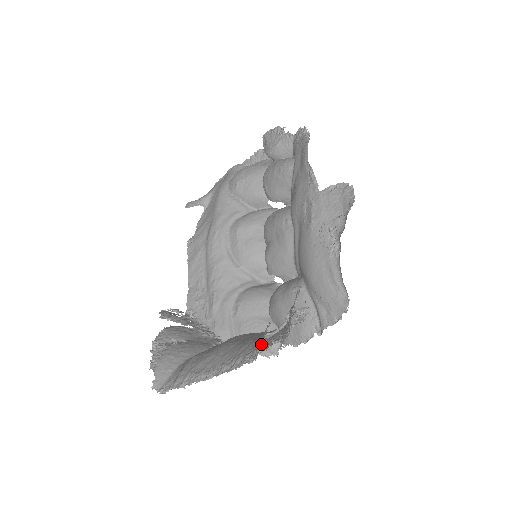
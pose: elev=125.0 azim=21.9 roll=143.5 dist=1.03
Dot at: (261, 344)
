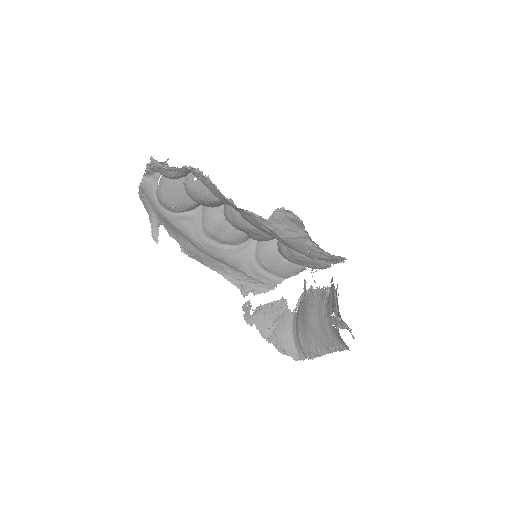
Dot at: (346, 346)
